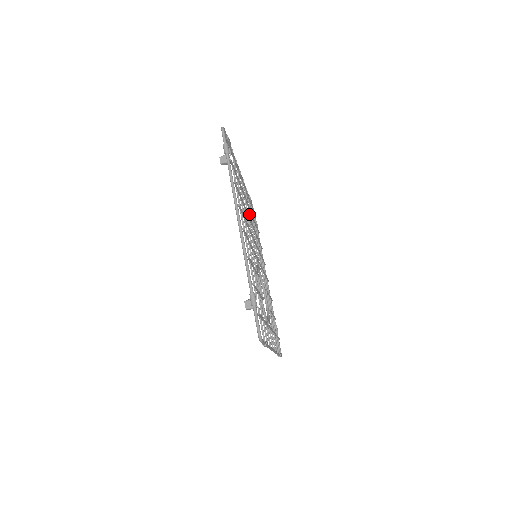
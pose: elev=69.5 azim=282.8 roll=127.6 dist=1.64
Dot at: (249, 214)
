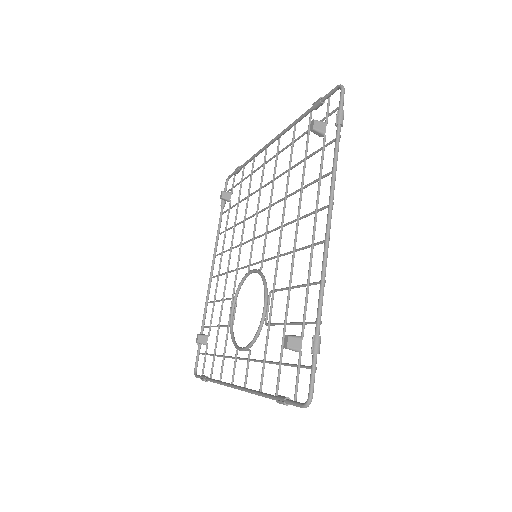
Dot at: (259, 196)
